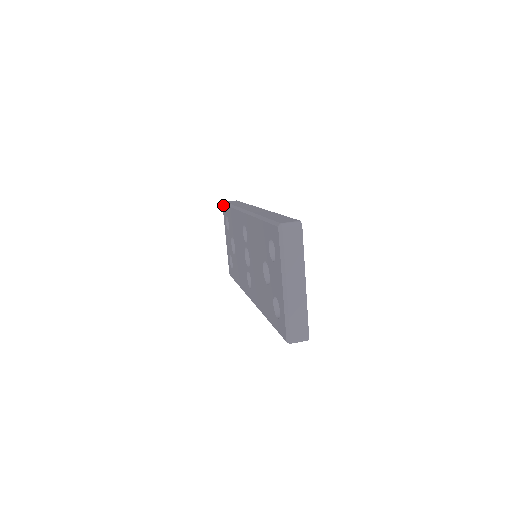
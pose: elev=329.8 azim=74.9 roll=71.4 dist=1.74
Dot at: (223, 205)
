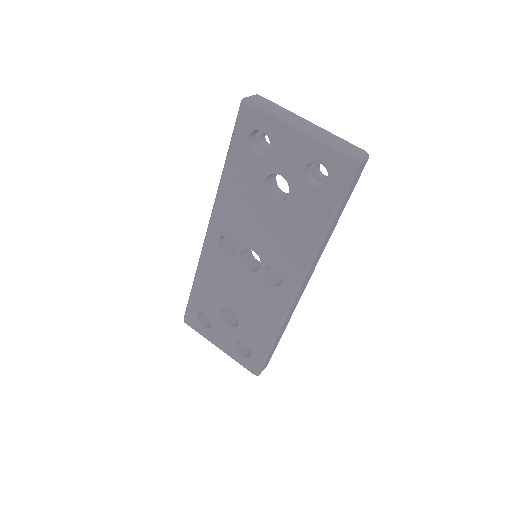
Dot at: (185, 319)
